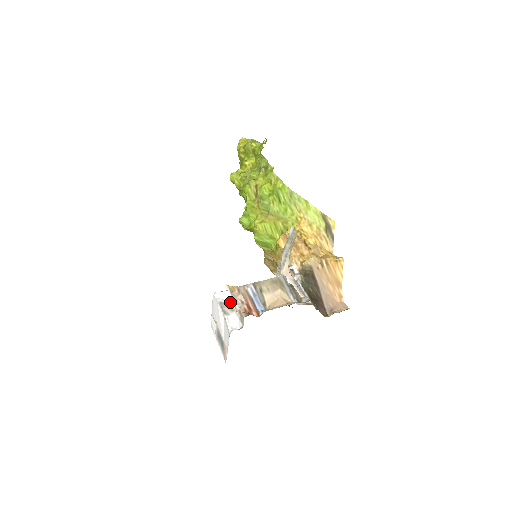
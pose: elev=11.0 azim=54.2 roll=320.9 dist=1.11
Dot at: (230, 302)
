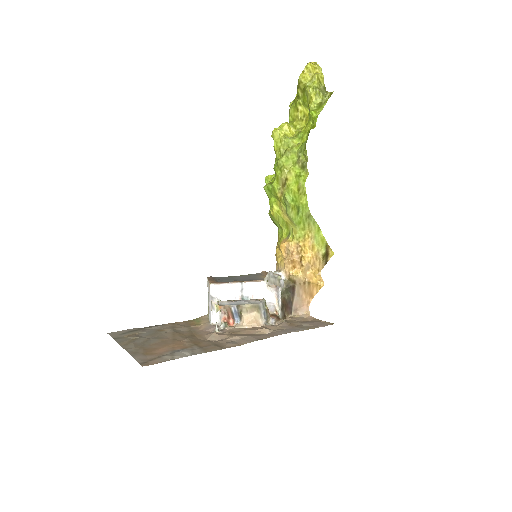
Dot at: (218, 303)
